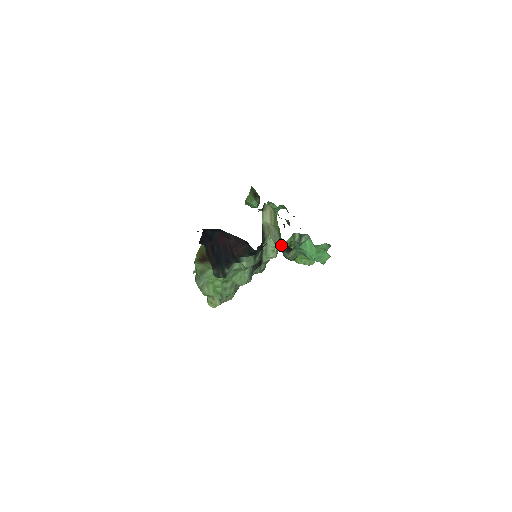
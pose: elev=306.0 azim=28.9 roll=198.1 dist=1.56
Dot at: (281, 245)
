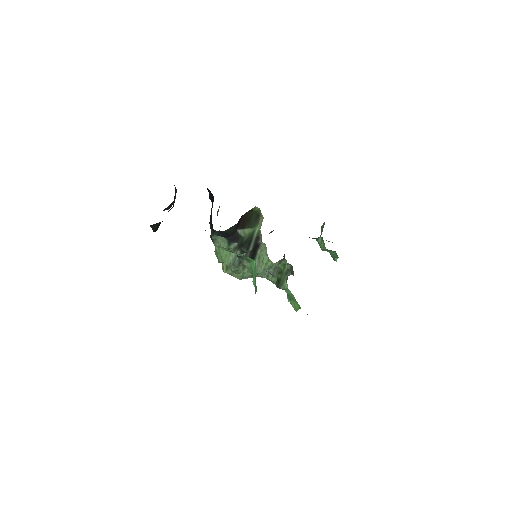
Dot at: occluded
